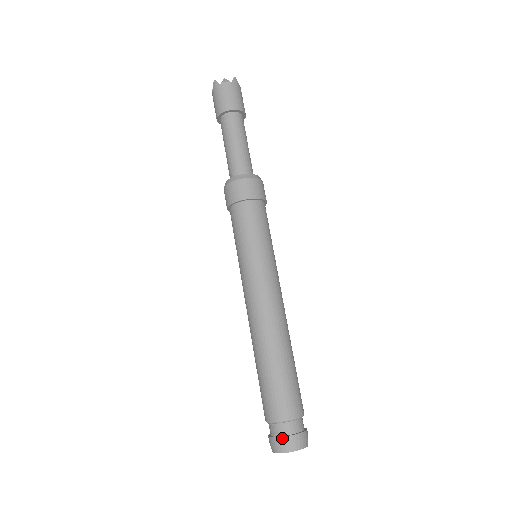
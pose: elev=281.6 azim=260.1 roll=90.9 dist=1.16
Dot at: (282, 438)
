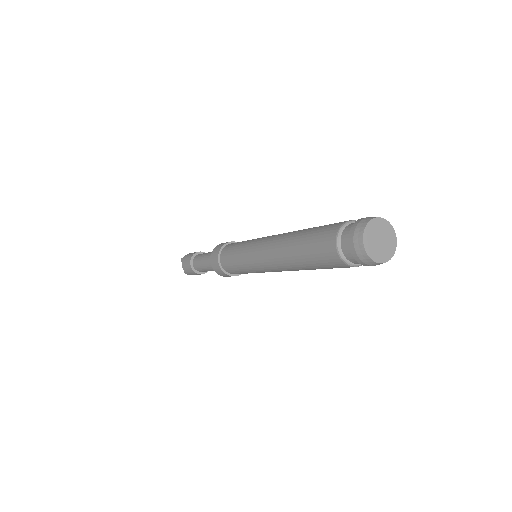
Dot at: (356, 221)
